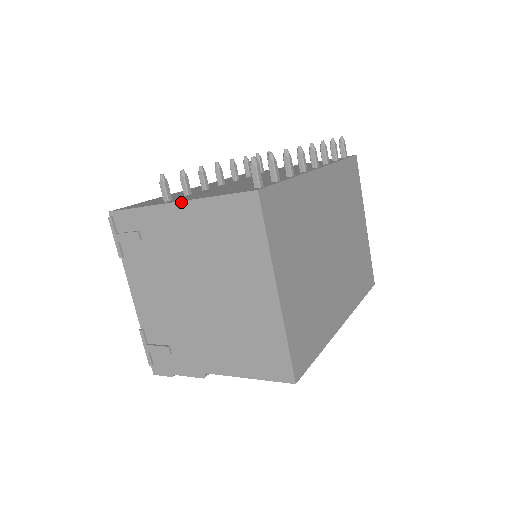
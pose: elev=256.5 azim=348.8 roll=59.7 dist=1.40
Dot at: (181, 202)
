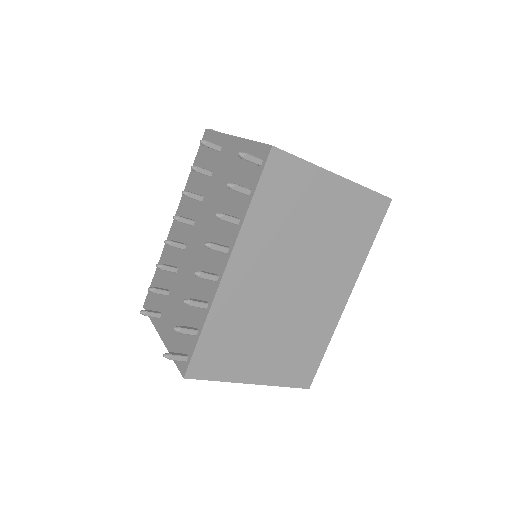
Dot at: (163, 341)
